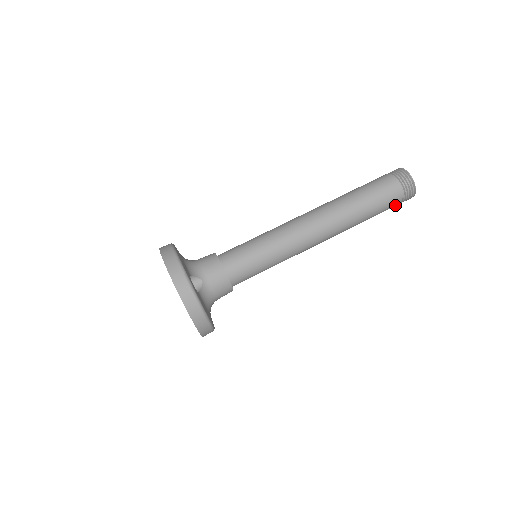
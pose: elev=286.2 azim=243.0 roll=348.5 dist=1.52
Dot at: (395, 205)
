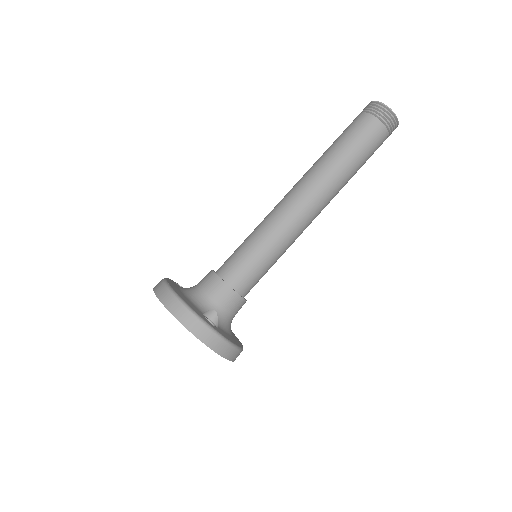
Dot at: (380, 145)
